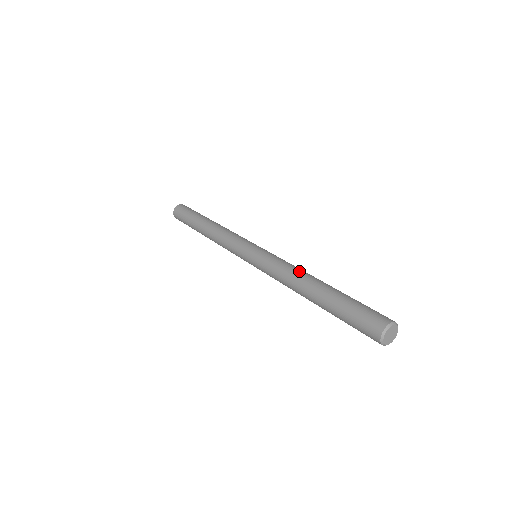
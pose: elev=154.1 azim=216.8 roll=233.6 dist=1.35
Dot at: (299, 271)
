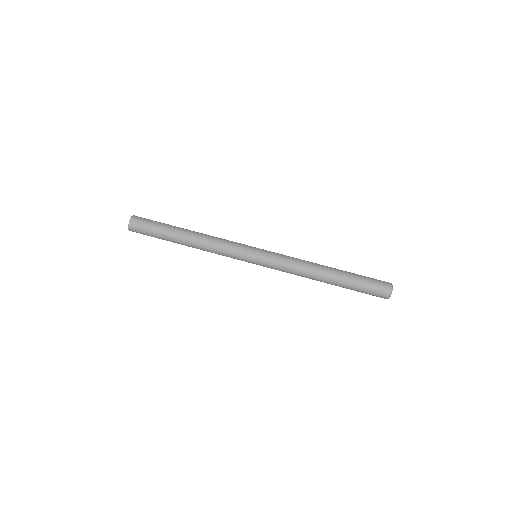
Dot at: (309, 267)
